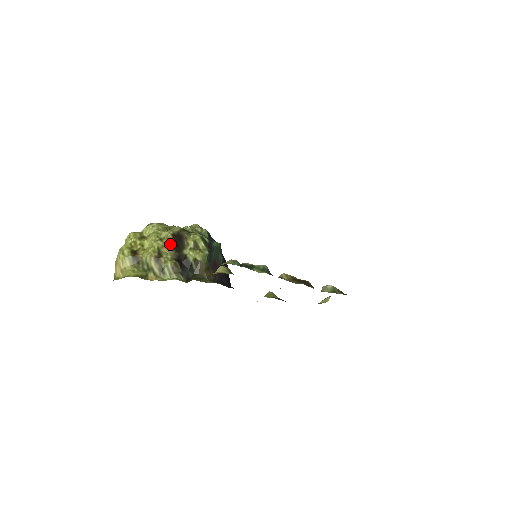
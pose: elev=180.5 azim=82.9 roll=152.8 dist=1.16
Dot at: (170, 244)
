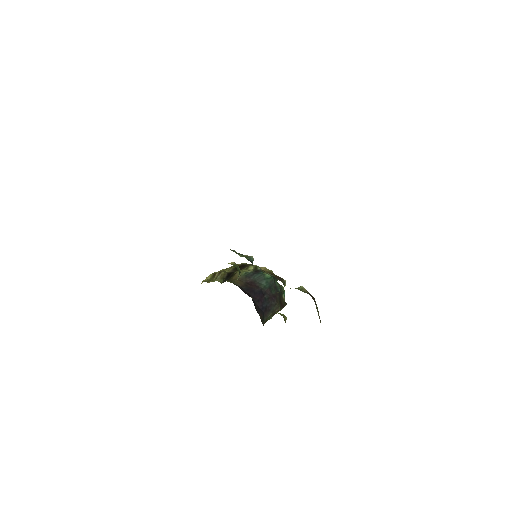
Dot at: (234, 266)
